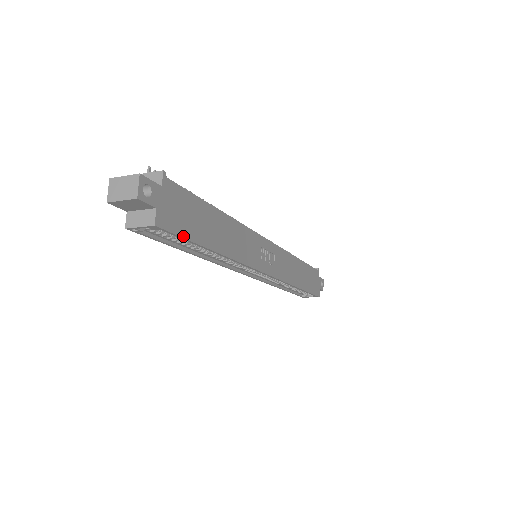
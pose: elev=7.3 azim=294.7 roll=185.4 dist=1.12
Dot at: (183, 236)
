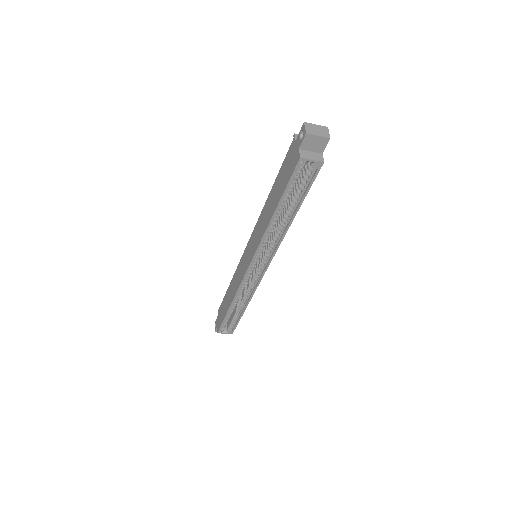
Dot at: (311, 185)
